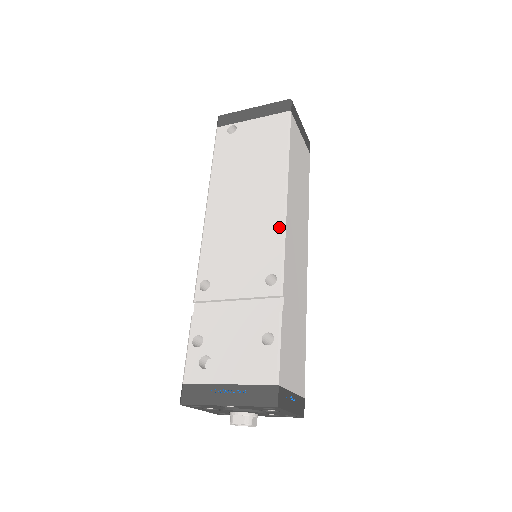
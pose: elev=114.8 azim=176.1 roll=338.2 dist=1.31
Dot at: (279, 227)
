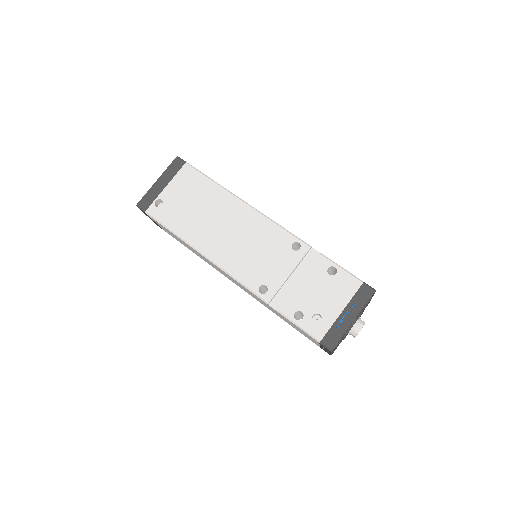
Dot at: (265, 220)
